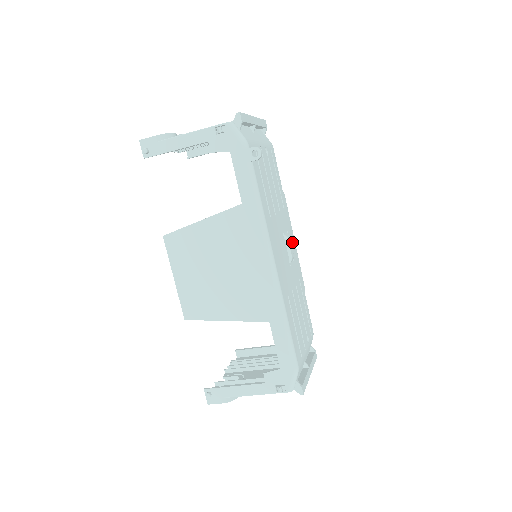
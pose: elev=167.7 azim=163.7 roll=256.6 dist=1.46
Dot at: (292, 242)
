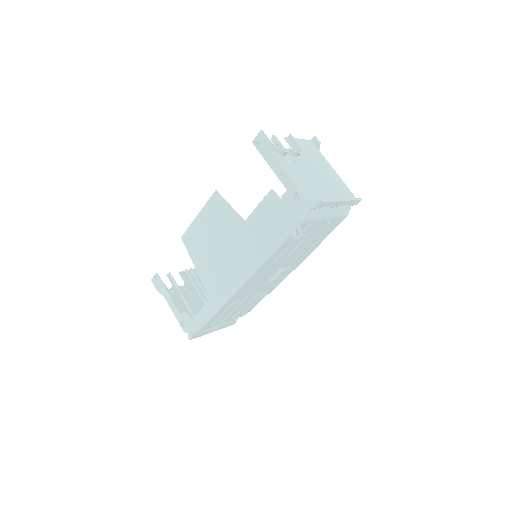
Dot at: (289, 271)
